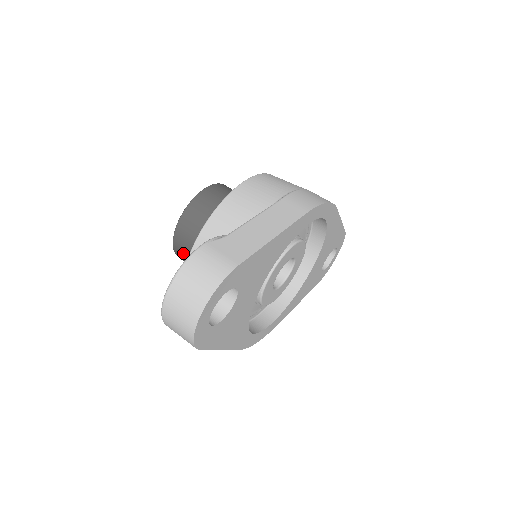
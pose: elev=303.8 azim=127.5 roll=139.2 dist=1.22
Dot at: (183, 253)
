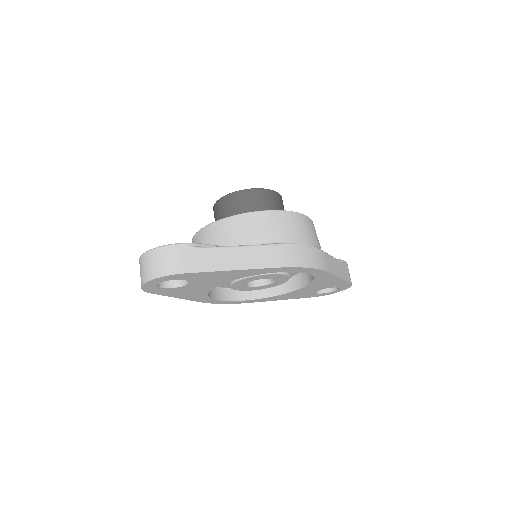
Dot at: occluded
